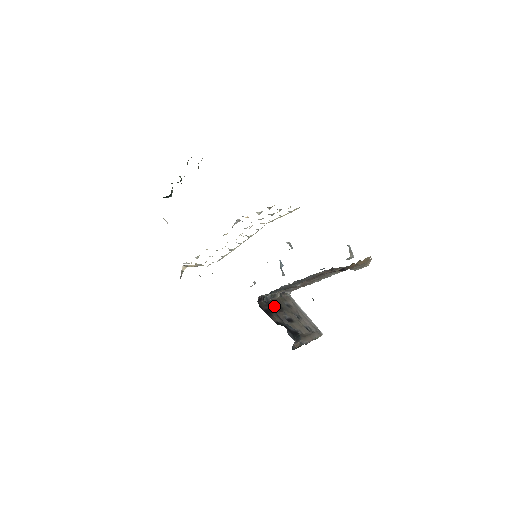
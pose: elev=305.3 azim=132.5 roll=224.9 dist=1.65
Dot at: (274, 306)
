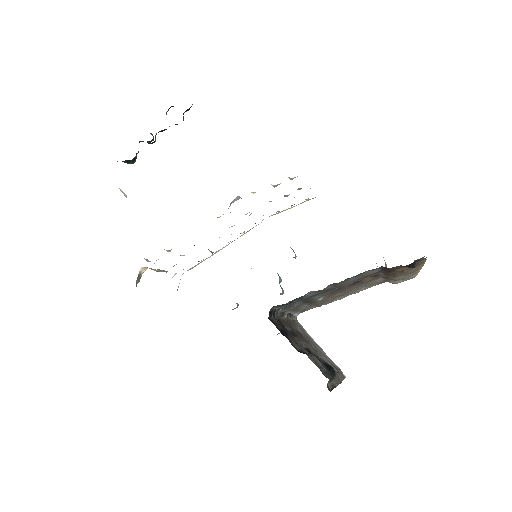
Dot at: occluded
